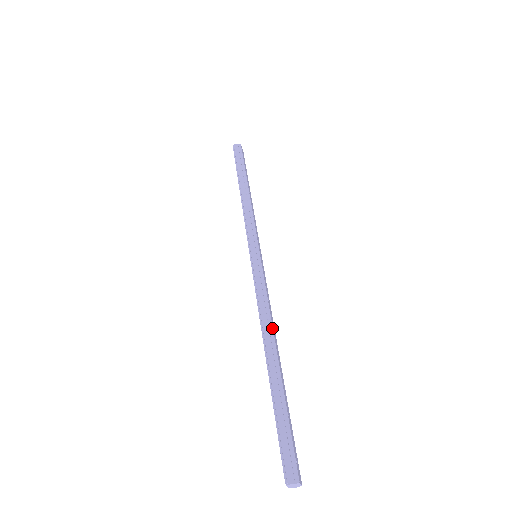
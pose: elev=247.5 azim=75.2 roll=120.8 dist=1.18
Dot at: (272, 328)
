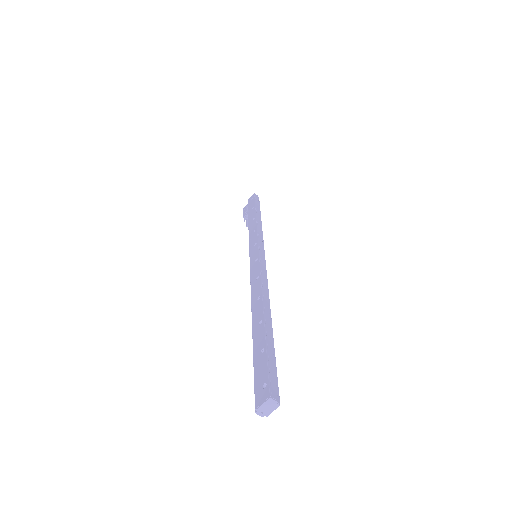
Dot at: occluded
